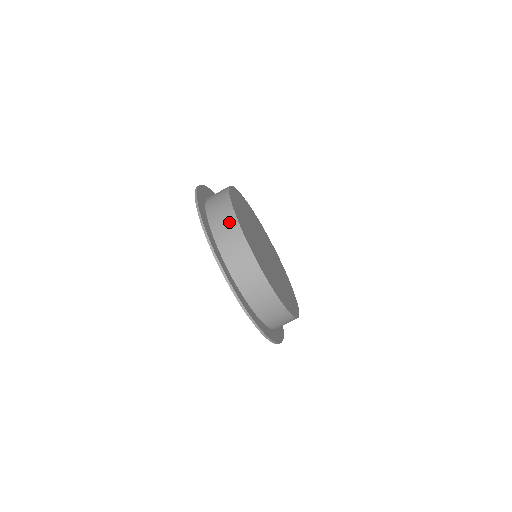
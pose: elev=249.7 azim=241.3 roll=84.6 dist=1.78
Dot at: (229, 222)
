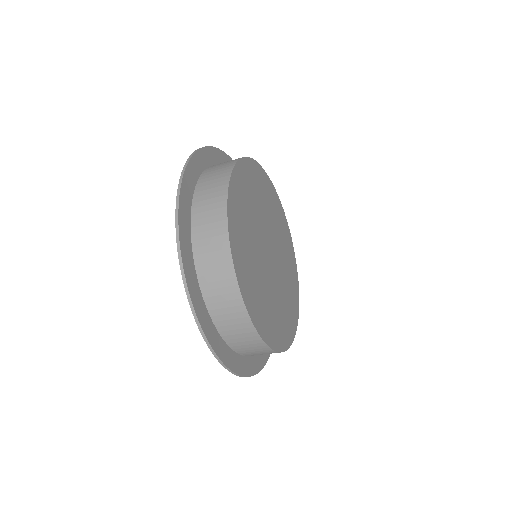
Dot at: (264, 352)
